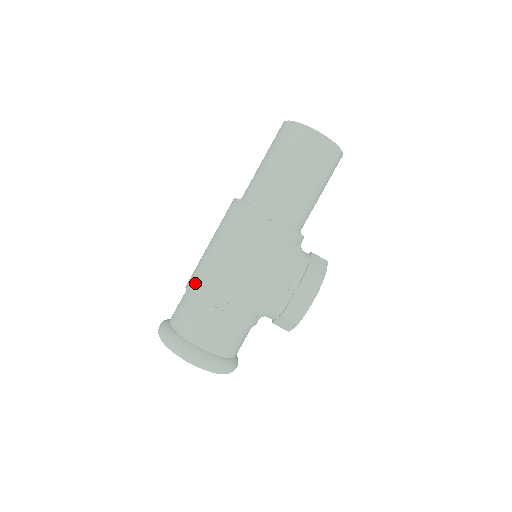
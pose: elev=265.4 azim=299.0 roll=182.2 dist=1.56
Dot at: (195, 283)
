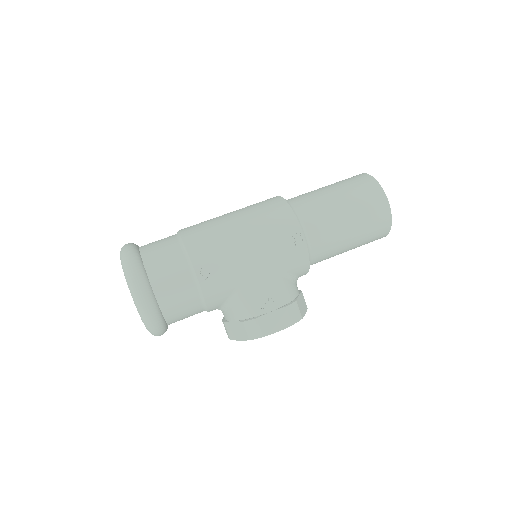
Dot at: (194, 235)
